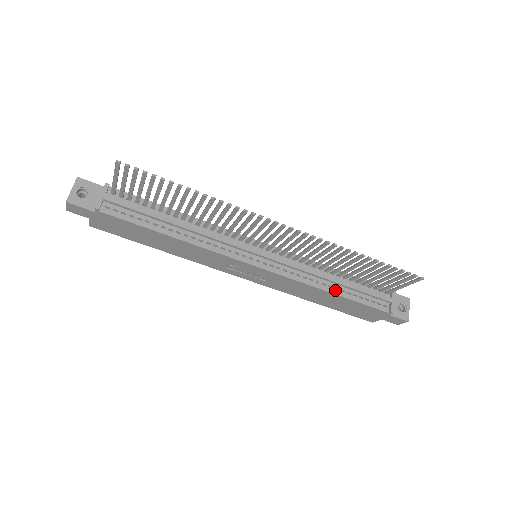
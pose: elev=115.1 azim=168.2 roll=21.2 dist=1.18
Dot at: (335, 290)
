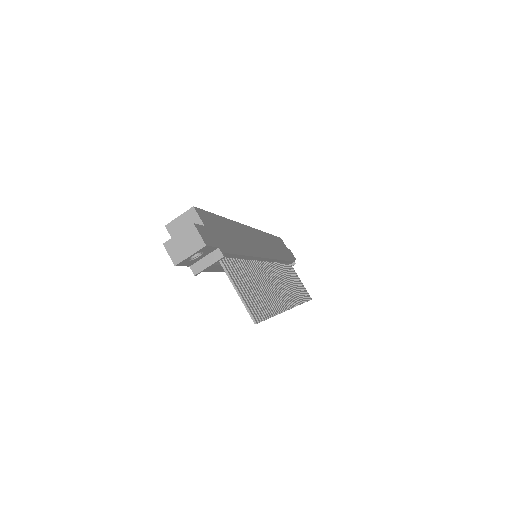
Dot at: occluded
